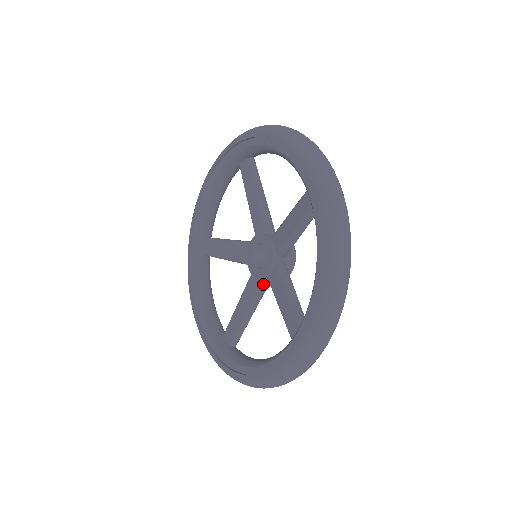
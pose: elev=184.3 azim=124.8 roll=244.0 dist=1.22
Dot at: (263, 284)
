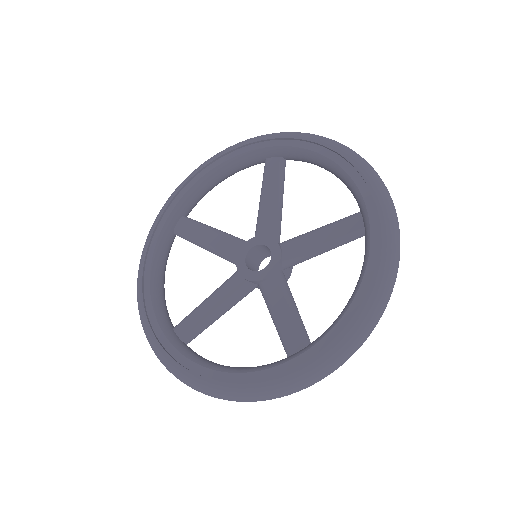
Dot at: (282, 275)
